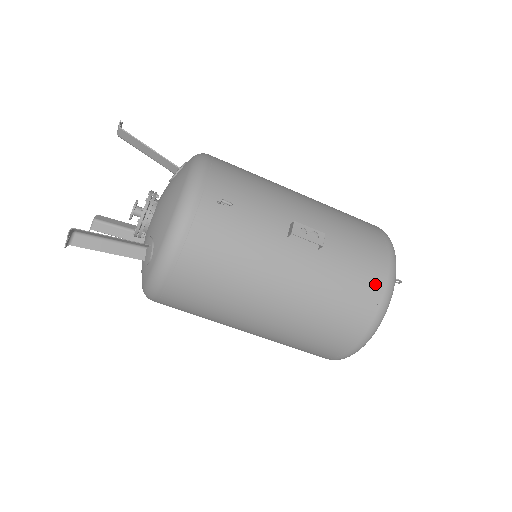
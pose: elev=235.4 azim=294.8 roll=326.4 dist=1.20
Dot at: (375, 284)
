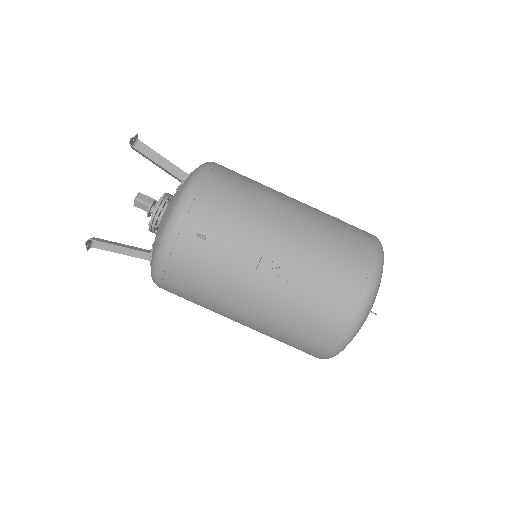
Dot at: (339, 317)
